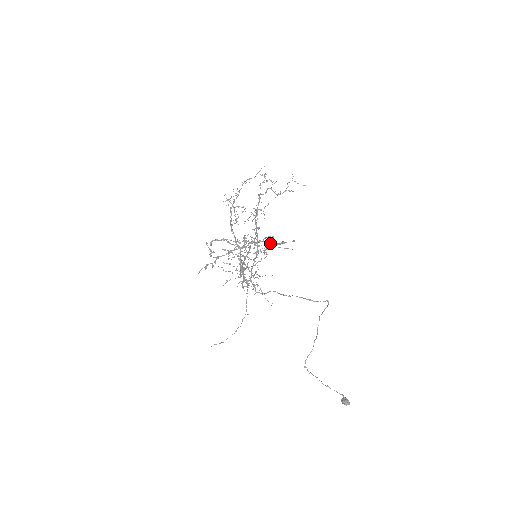
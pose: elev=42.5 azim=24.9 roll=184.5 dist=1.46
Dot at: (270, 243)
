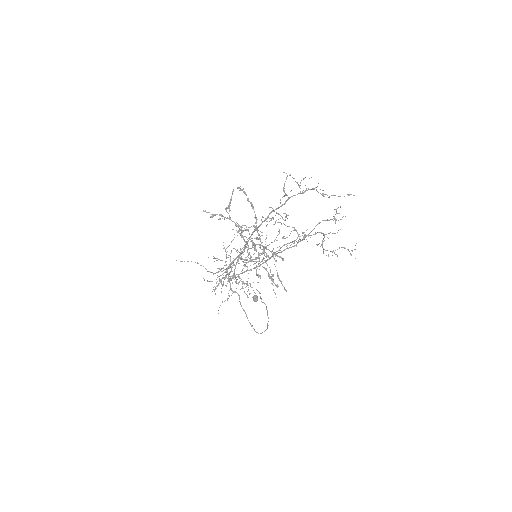
Dot at: (269, 274)
